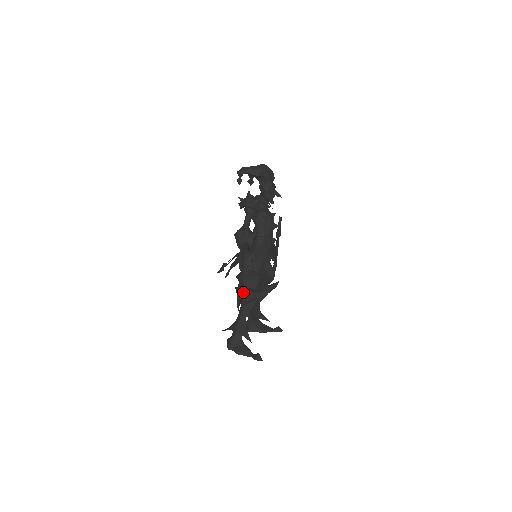
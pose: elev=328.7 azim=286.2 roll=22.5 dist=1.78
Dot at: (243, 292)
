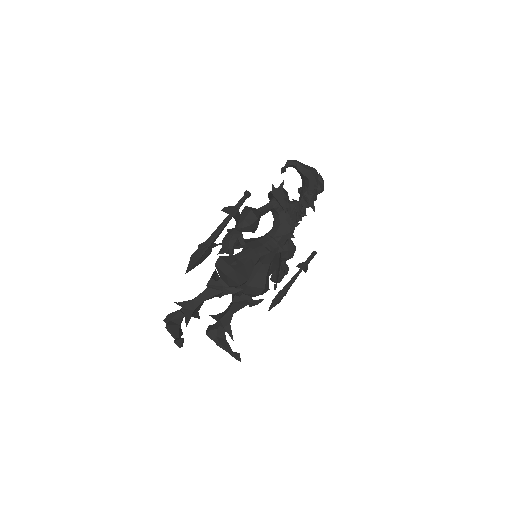
Dot at: occluded
